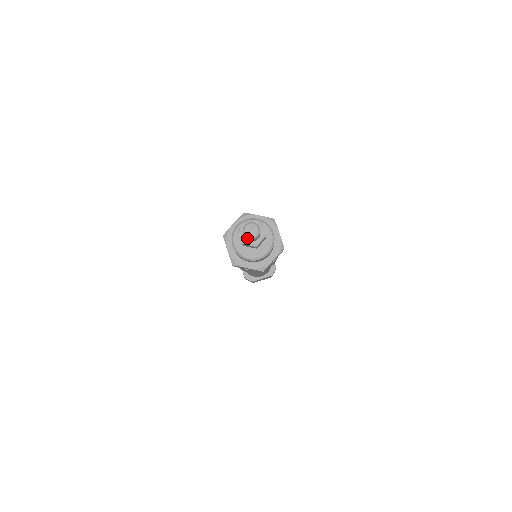
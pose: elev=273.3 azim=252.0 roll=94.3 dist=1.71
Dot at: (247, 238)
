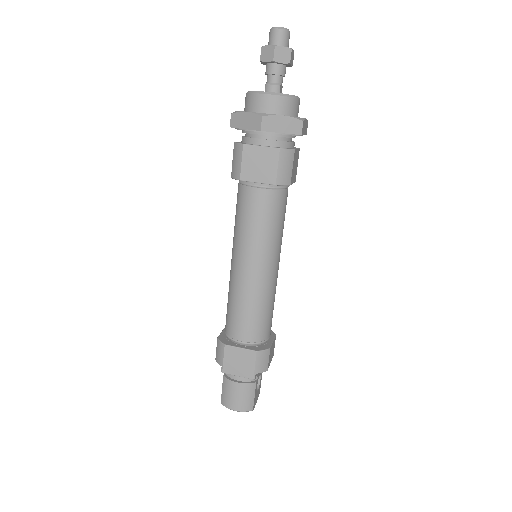
Dot at: (271, 31)
